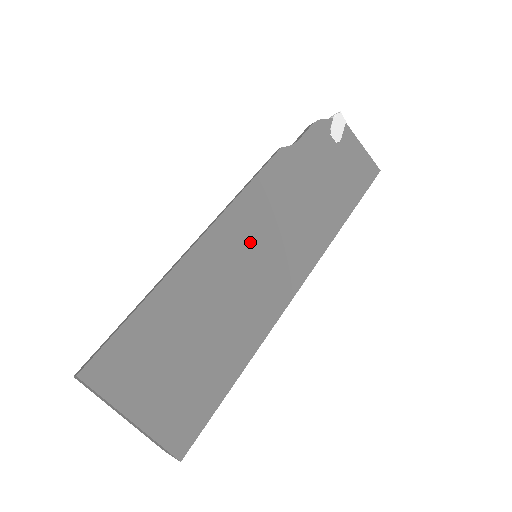
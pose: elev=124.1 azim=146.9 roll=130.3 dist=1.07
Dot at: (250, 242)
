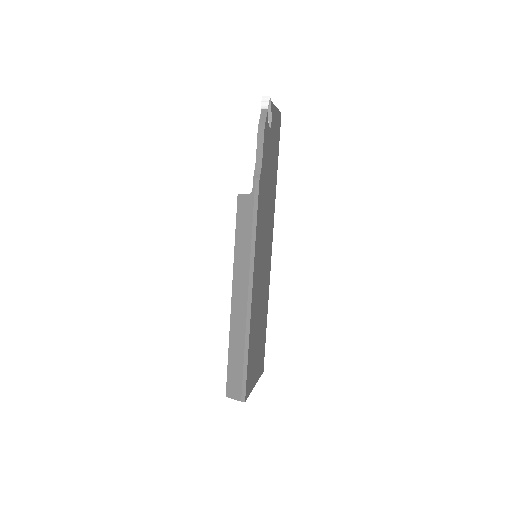
Dot at: (261, 259)
